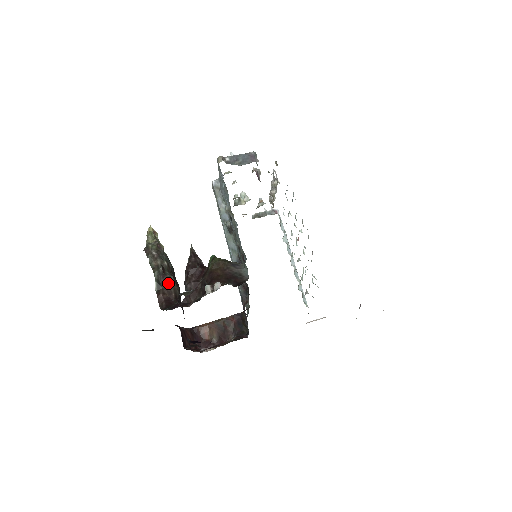
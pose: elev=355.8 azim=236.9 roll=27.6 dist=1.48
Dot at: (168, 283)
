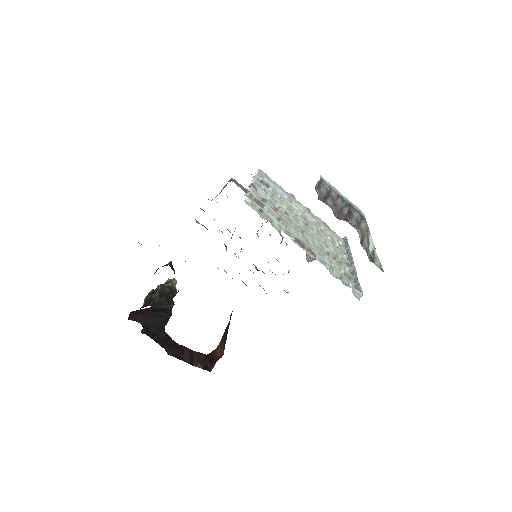
Dot at: (152, 297)
